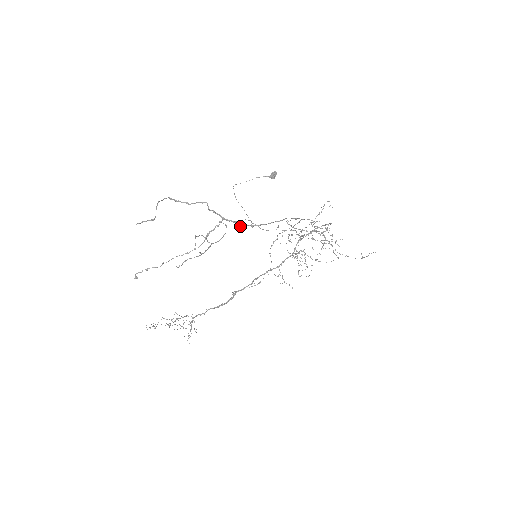
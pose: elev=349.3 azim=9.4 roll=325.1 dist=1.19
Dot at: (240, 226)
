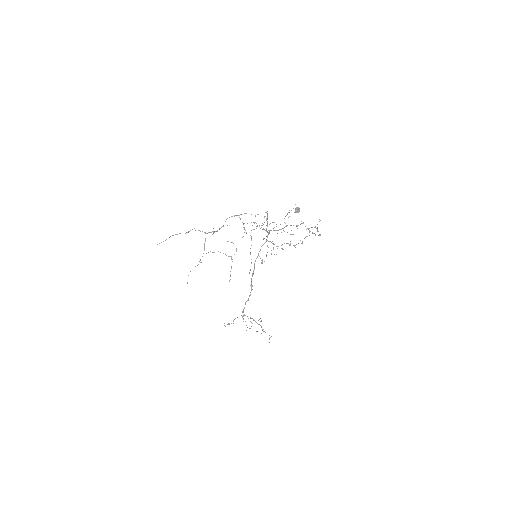
Dot at: occluded
